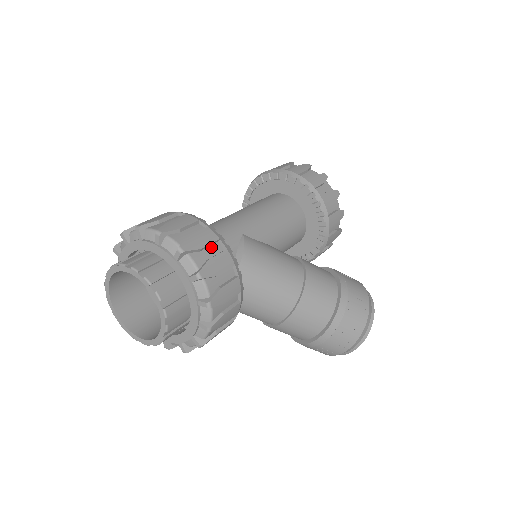
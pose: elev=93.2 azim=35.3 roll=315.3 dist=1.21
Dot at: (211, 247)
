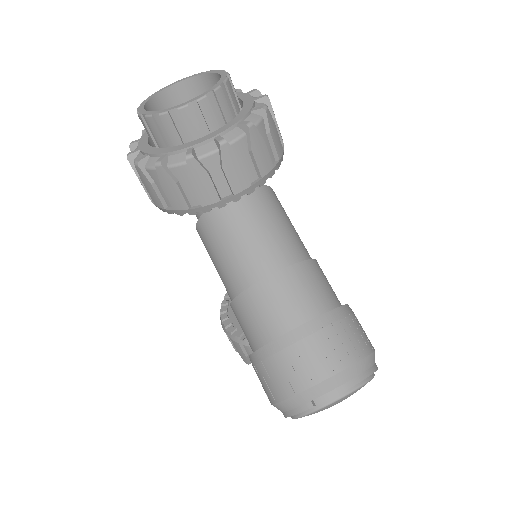
Dot at: occluded
